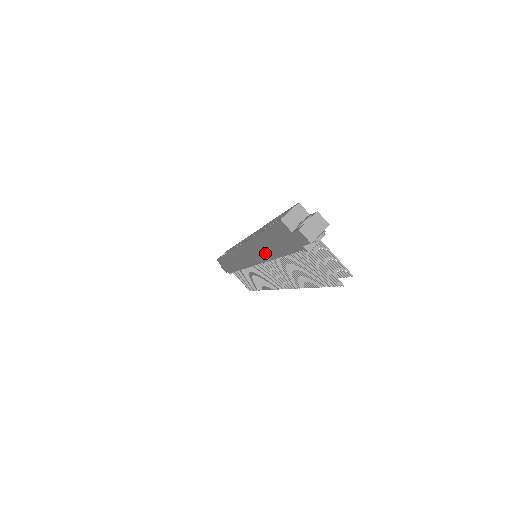
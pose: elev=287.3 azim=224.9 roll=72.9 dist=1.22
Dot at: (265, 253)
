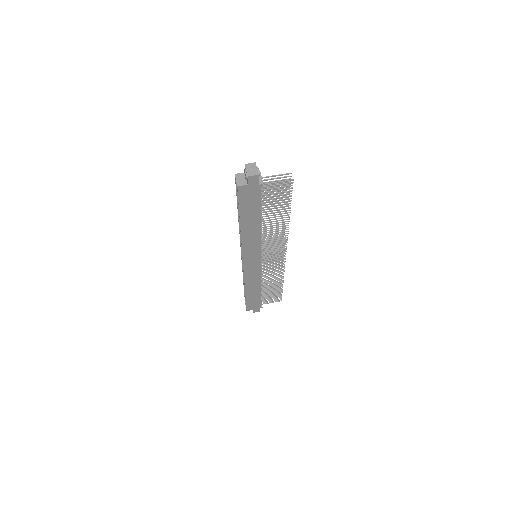
Dot at: (255, 232)
